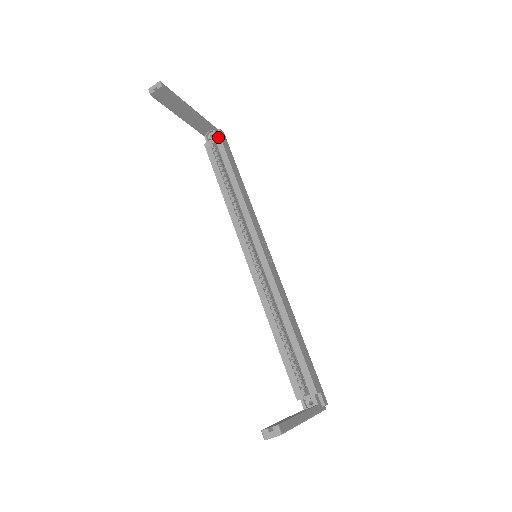
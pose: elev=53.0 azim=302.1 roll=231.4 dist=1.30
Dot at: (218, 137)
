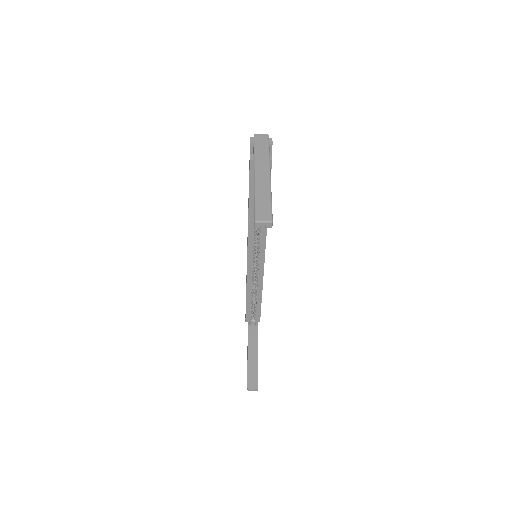
Dot at: occluded
